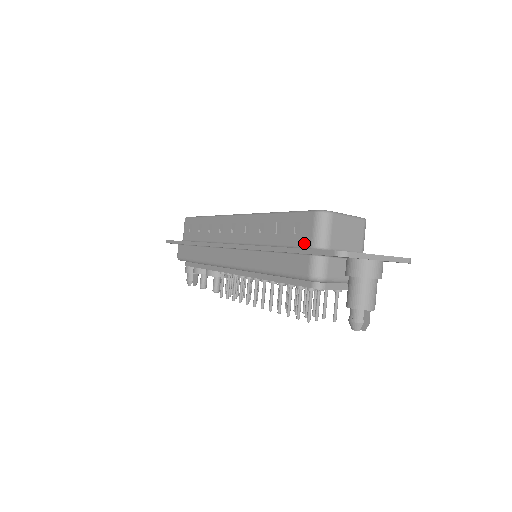
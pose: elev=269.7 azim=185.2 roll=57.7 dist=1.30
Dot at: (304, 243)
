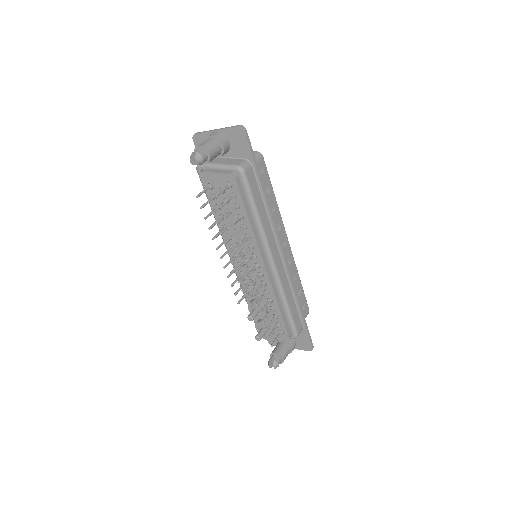
Dot at: occluded
